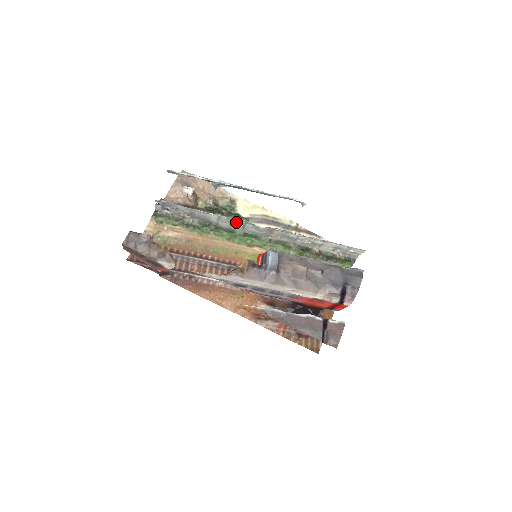
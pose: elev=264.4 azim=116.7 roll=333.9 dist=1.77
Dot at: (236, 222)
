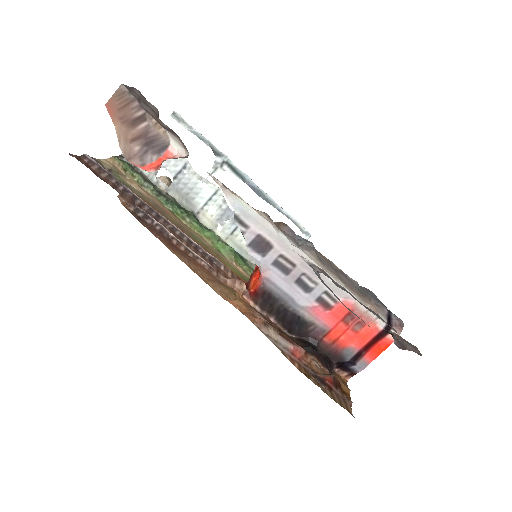
Dot at: (231, 215)
